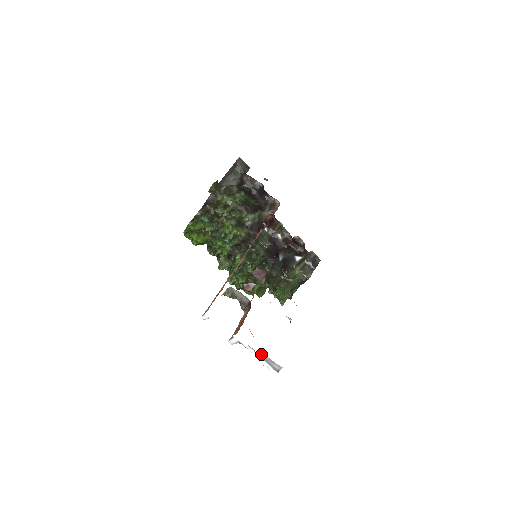
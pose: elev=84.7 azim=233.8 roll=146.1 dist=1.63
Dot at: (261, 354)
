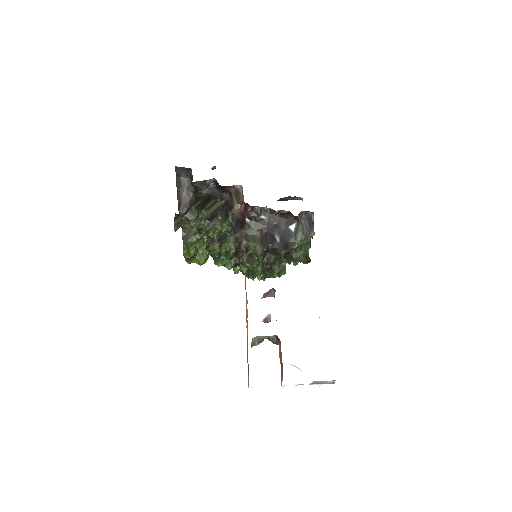
Dot at: (312, 382)
